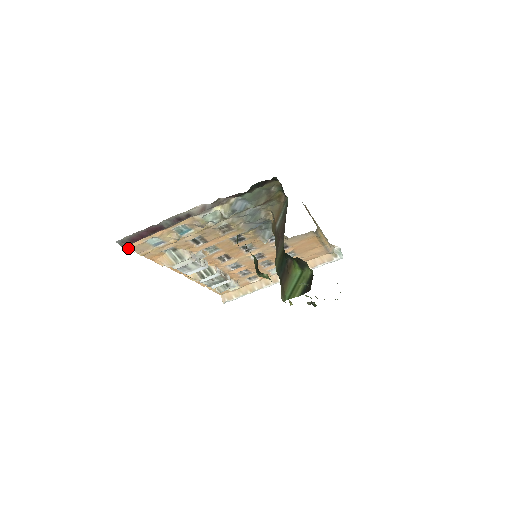
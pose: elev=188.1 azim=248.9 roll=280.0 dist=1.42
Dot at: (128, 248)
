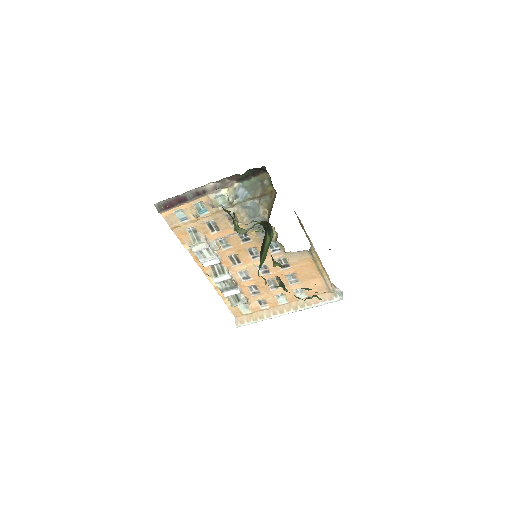
Dot at: (162, 216)
